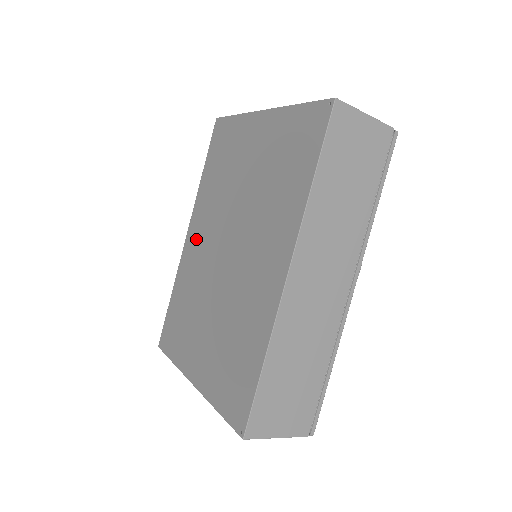
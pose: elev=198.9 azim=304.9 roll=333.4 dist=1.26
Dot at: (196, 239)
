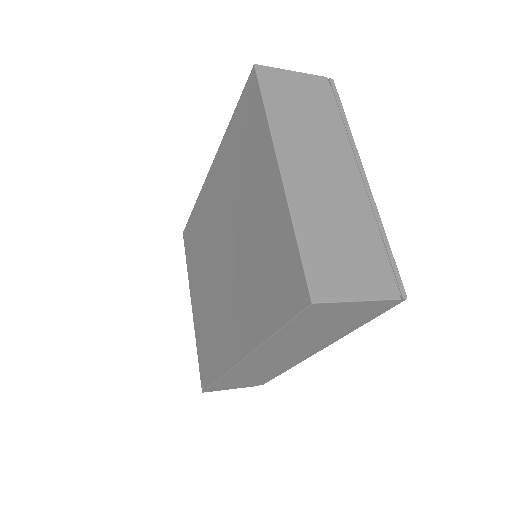
Dot at: (213, 192)
